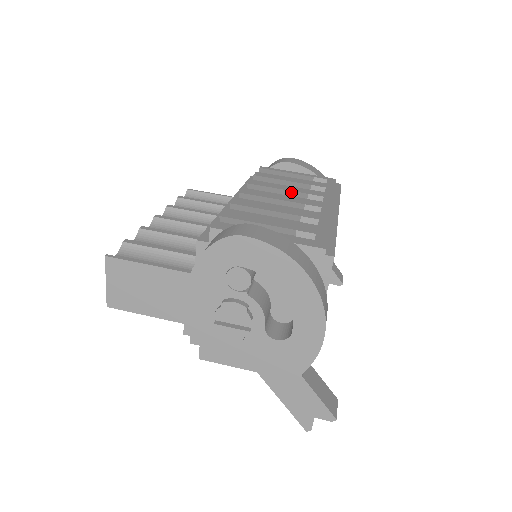
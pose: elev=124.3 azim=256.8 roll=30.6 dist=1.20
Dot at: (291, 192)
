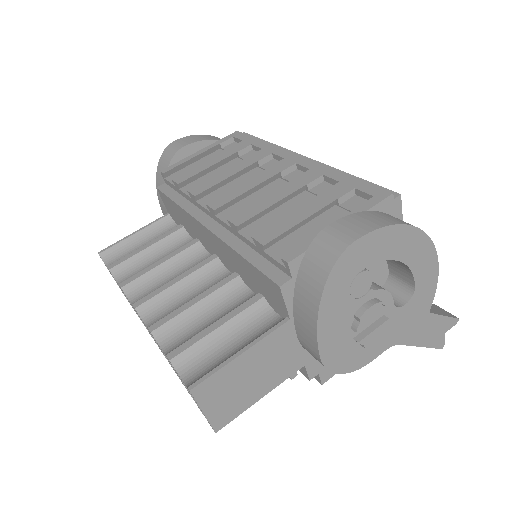
Dot at: (241, 172)
